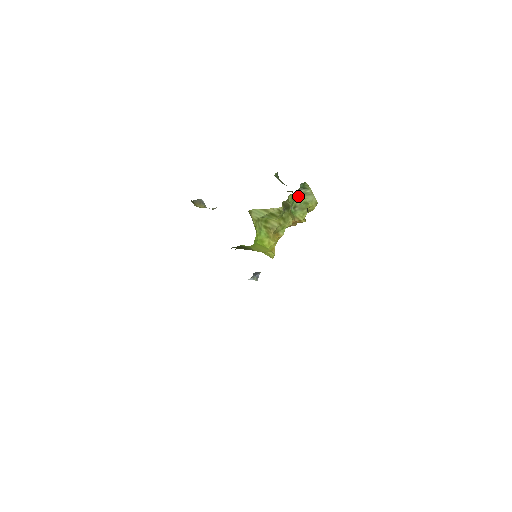
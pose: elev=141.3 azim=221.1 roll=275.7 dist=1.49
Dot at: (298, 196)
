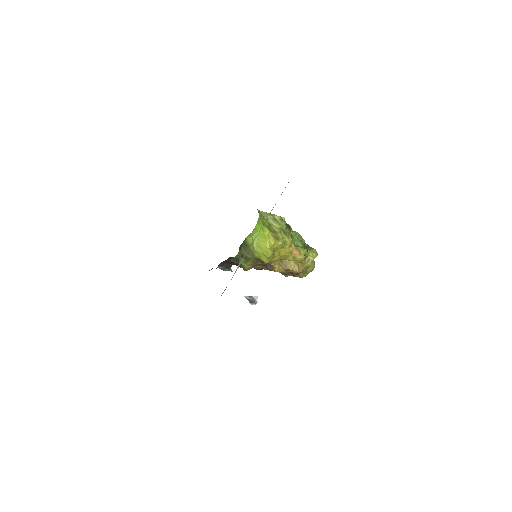
Dot at: (301, 241)
